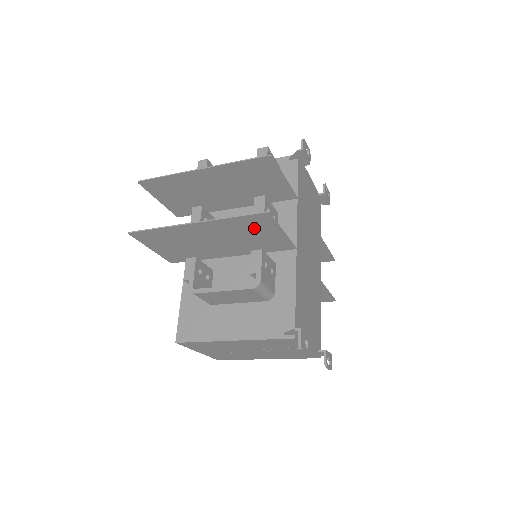
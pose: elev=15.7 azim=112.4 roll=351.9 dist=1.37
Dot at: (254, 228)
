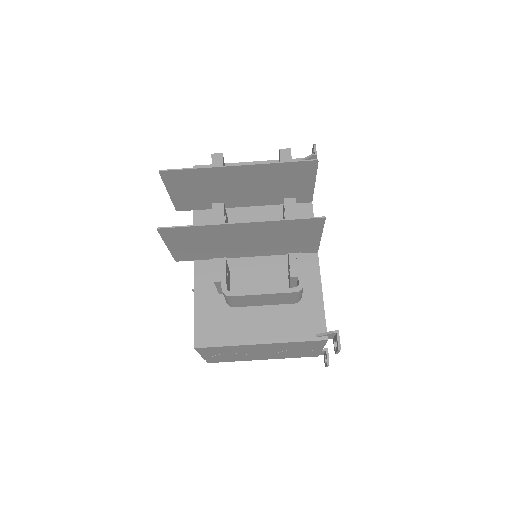
Dot at: (297, 231)
